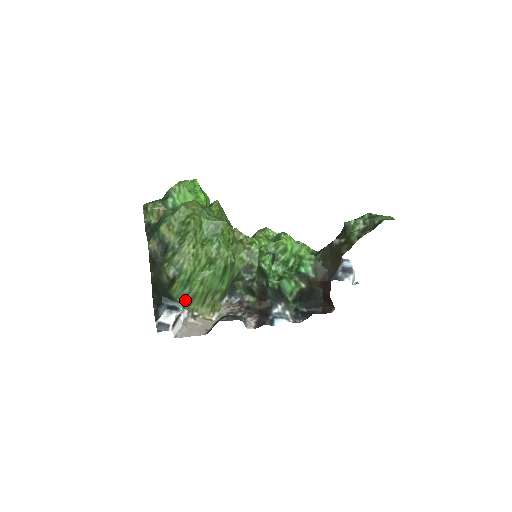
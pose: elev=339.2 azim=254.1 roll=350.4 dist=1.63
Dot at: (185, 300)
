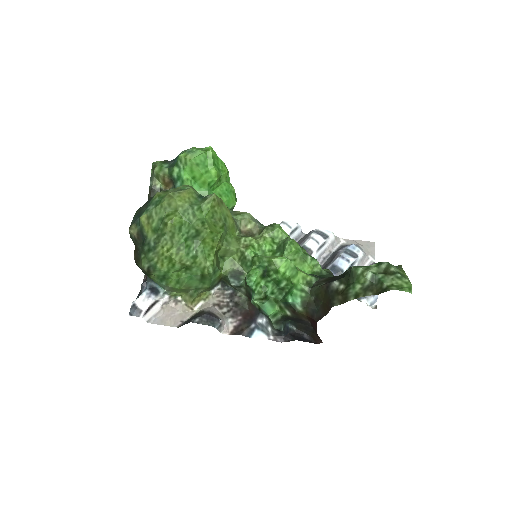
Dot at: (165, 288)
